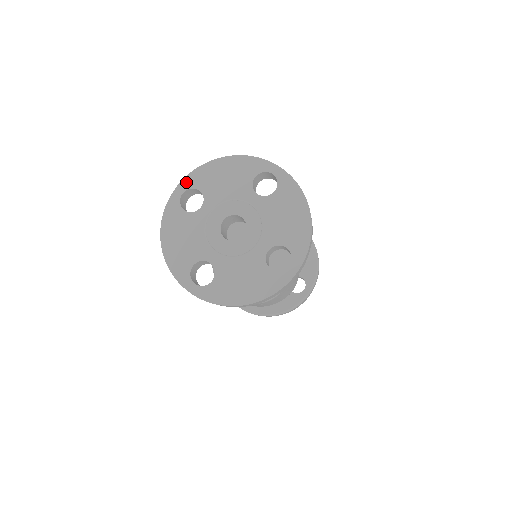
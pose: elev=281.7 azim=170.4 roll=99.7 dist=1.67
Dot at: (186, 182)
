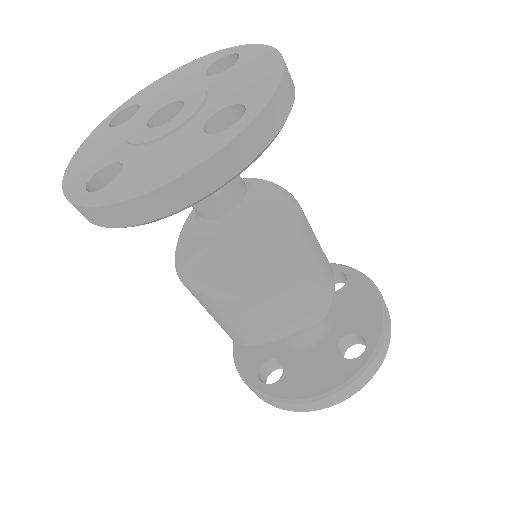
Dot at: (125, 104)
